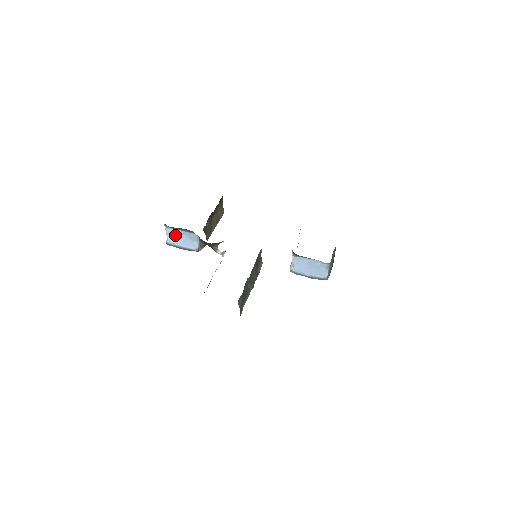
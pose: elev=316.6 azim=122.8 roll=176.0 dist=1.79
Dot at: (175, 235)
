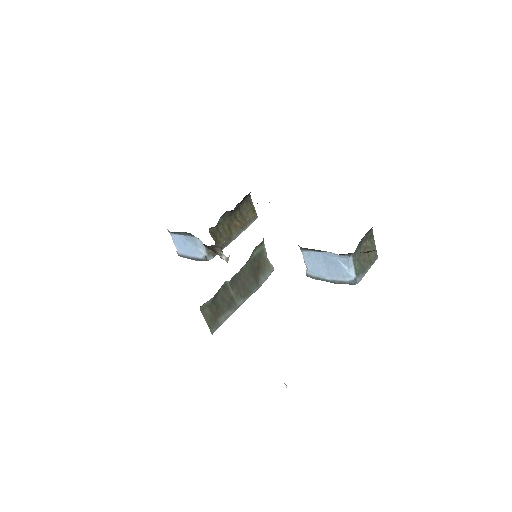
Dot at: (181, 242)
